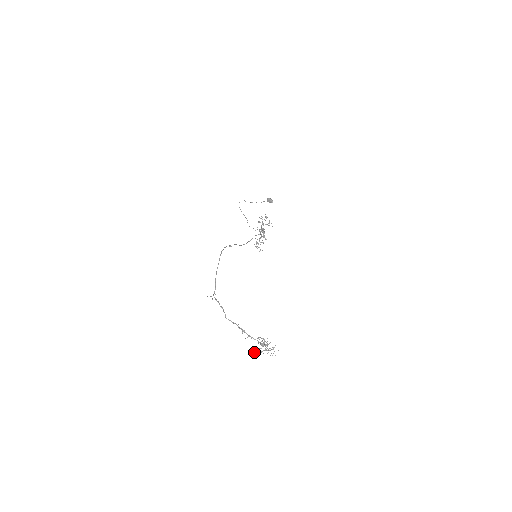
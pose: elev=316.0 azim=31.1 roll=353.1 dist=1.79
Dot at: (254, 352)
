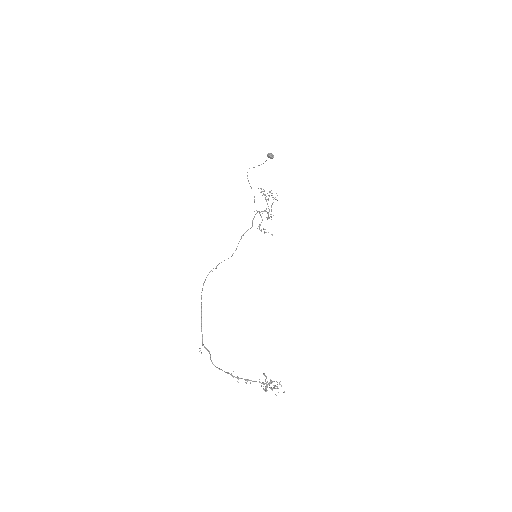
Dot at: (265, 391)
